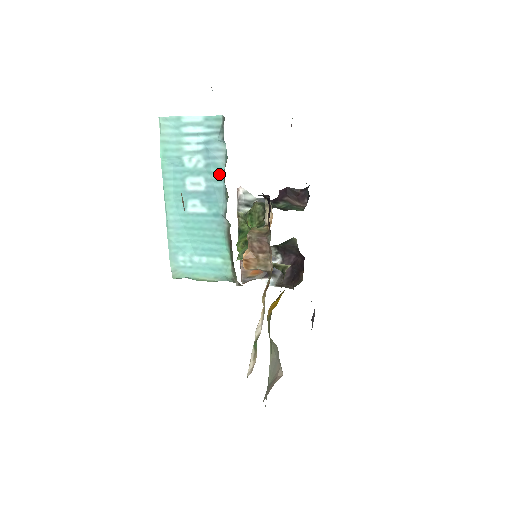
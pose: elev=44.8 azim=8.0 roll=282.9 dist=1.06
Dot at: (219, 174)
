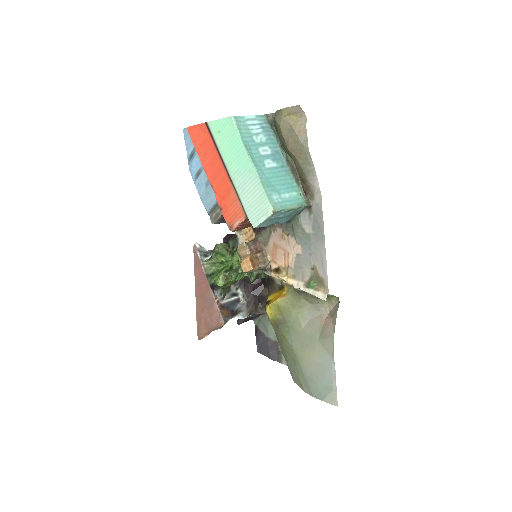
Dot at: (275, 144)
